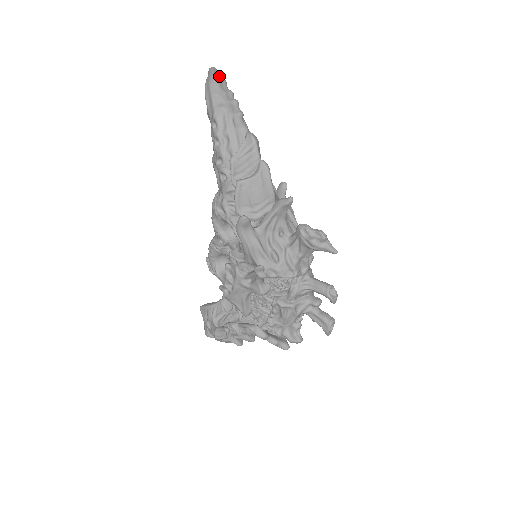
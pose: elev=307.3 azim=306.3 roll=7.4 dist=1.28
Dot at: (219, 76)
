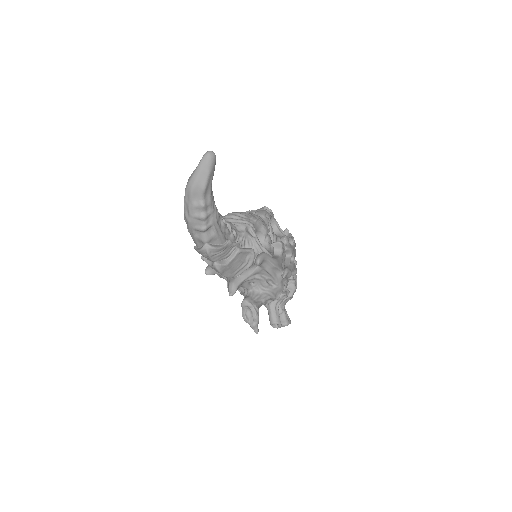
Dot at: (199, 181)
